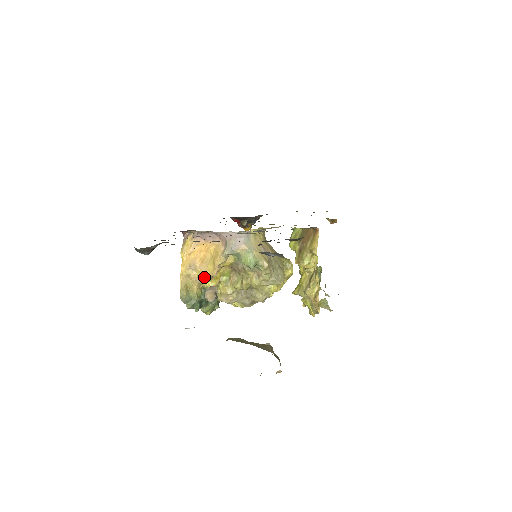
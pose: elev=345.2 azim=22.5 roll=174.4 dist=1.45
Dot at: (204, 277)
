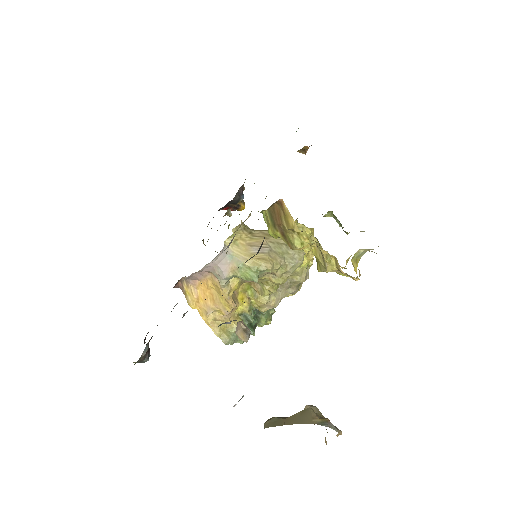
Dot at: (227, 313)
